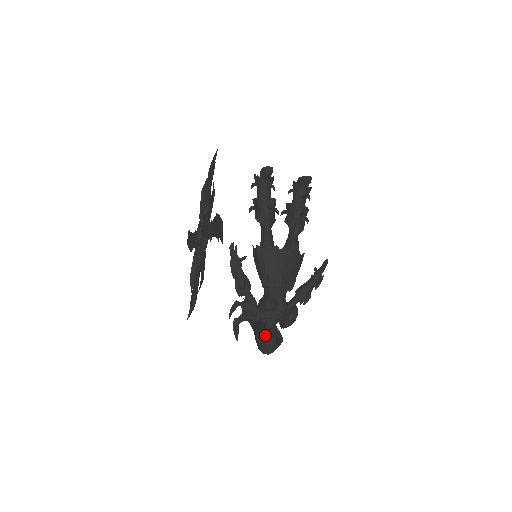
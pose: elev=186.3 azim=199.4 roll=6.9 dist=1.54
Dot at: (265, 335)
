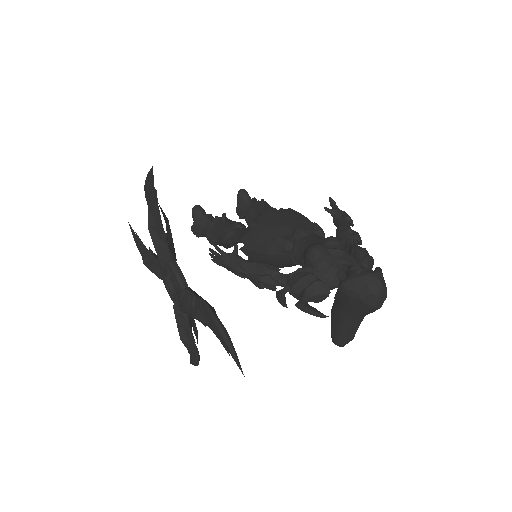
Dot at: occluded
